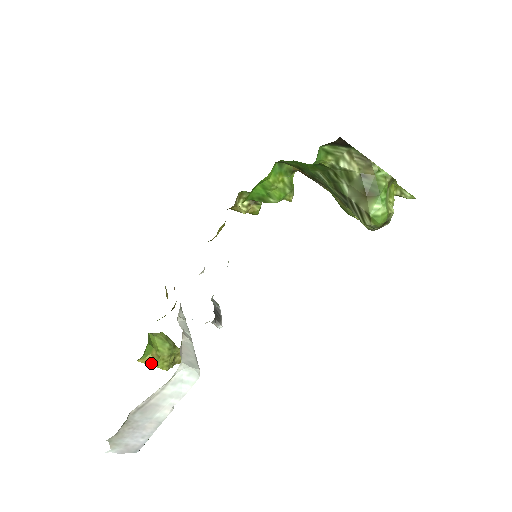
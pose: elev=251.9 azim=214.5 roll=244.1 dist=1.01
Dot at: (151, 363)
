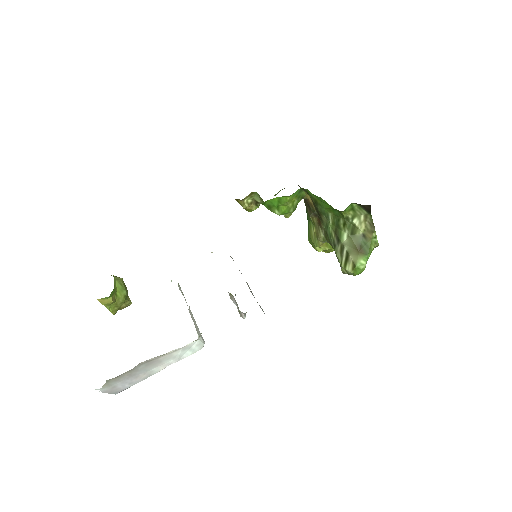
Dot at: (106, 304)
